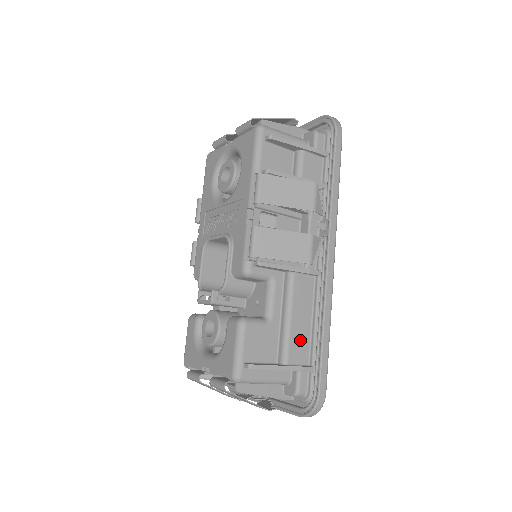
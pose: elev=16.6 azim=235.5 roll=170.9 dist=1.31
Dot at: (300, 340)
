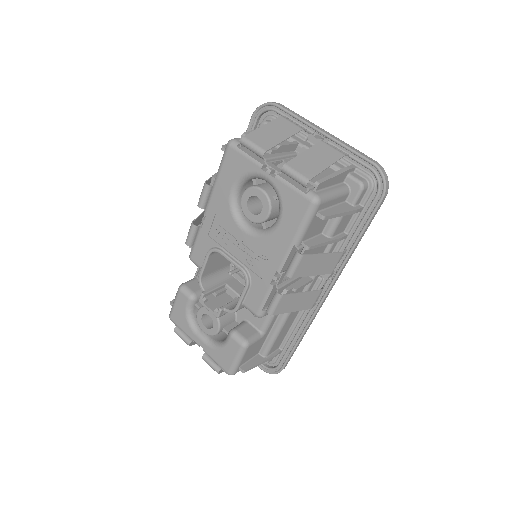
Dot at: (280, 339)
